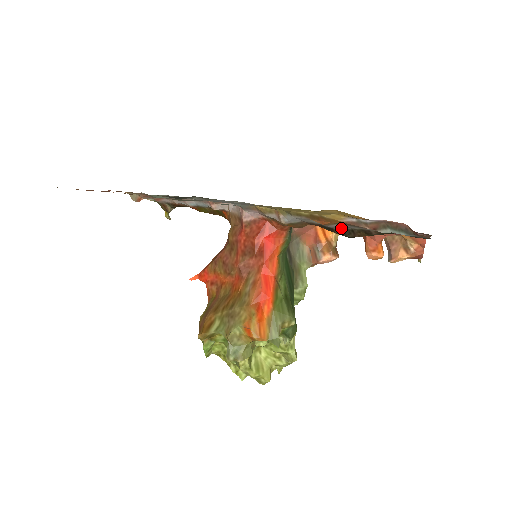
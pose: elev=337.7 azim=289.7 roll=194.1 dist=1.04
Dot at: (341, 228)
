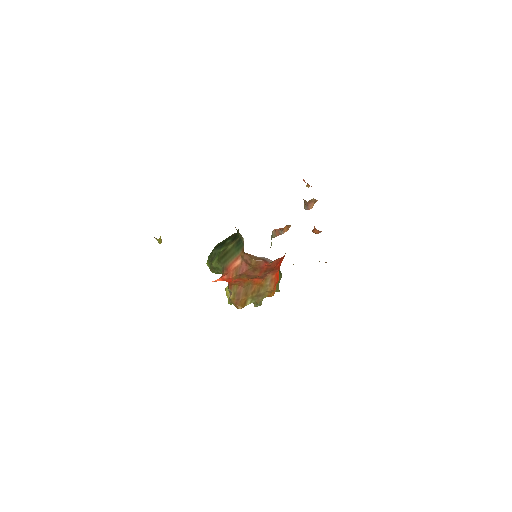
Dot at: occluded
